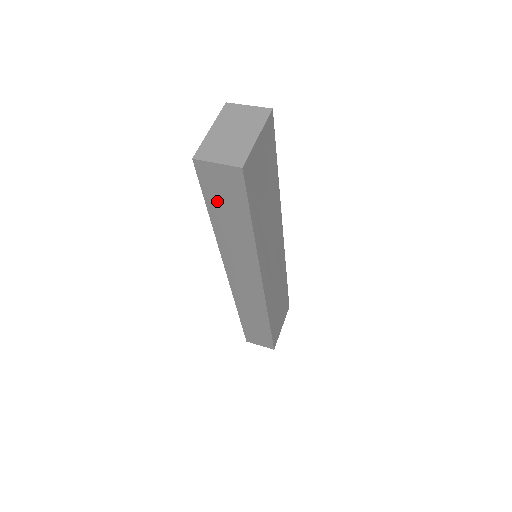
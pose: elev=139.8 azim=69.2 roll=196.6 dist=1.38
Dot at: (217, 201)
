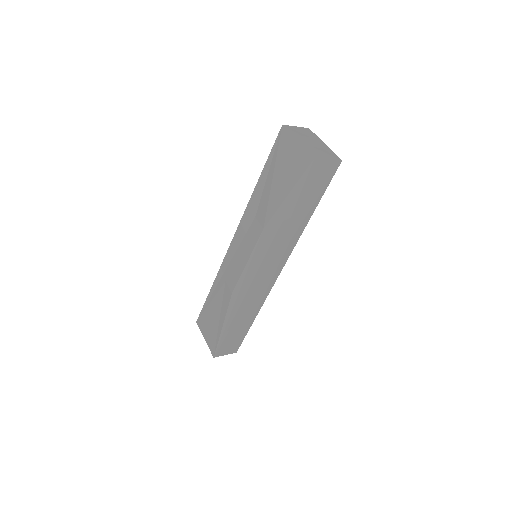
Dot at: (305, 193)
